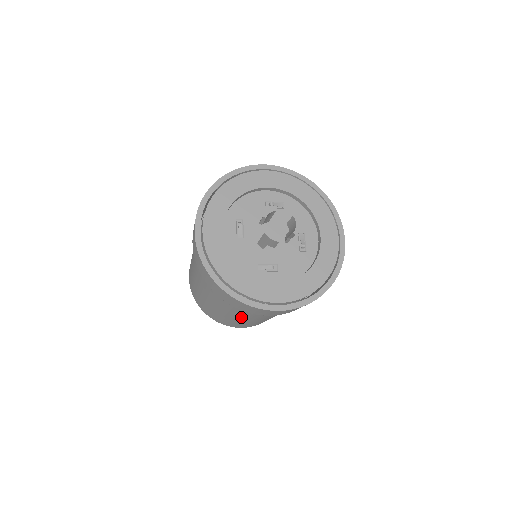
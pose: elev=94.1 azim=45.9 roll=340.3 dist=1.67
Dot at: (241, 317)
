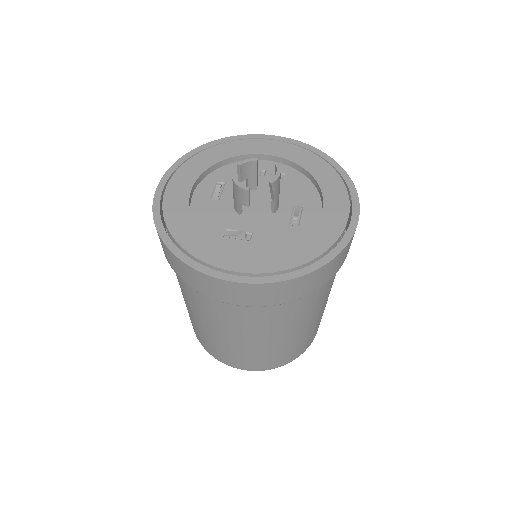
Dot at: (217, 325)
